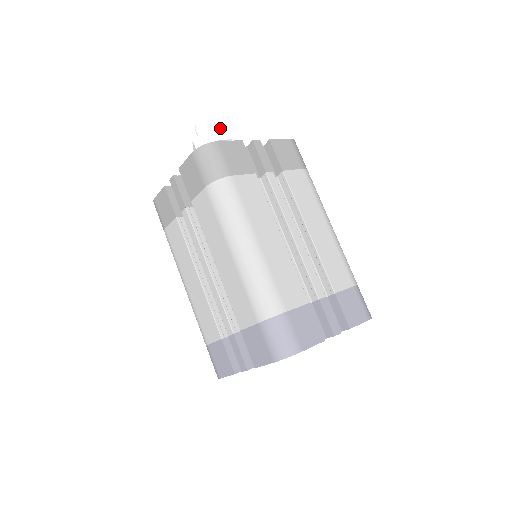
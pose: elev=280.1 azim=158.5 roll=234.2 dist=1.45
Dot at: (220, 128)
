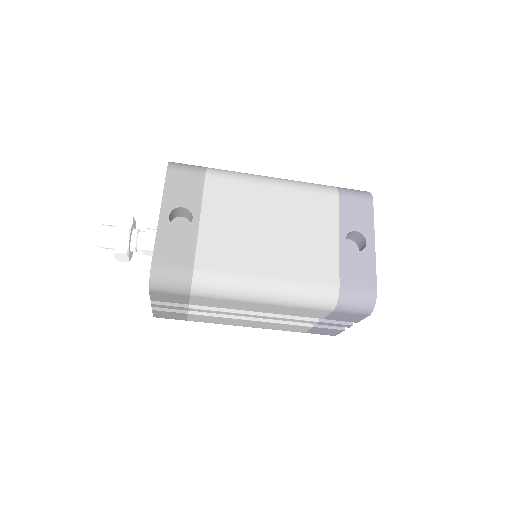
Dot at: (114, 256)
